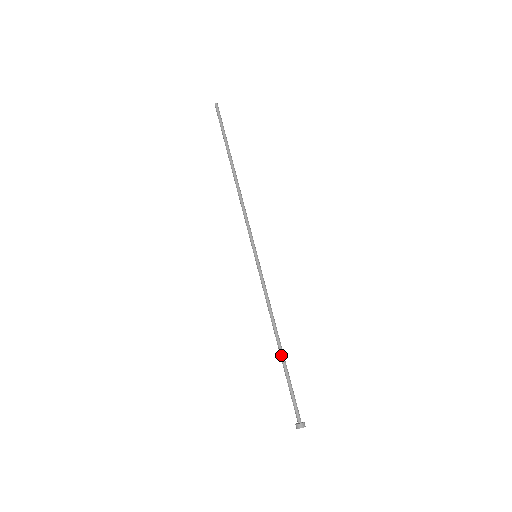
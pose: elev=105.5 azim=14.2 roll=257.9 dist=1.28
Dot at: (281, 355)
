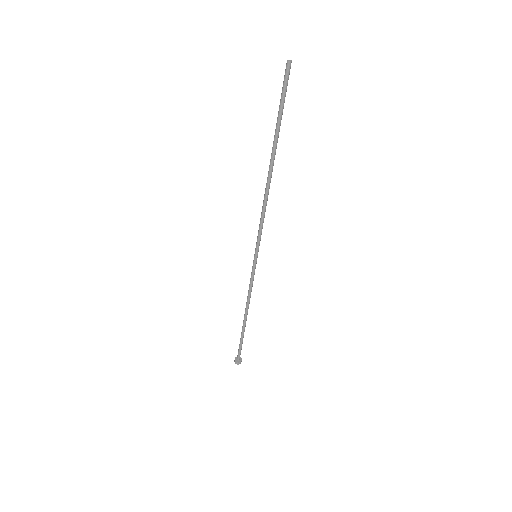
Dot at: (244, 326)
